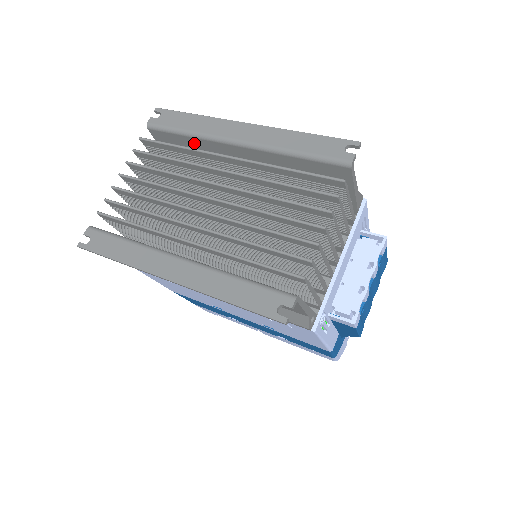
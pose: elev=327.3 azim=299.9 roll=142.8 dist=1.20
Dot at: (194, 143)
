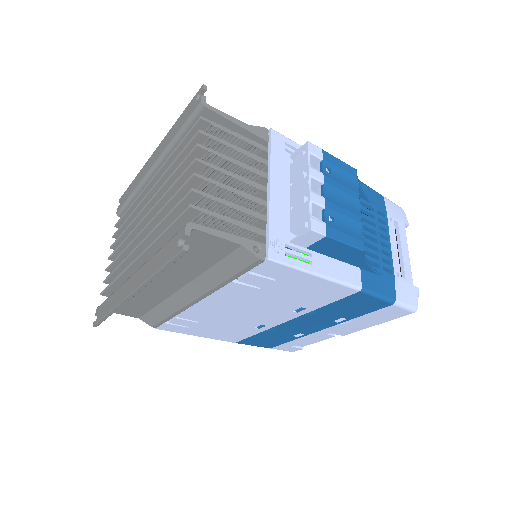
Dot at: occluded
